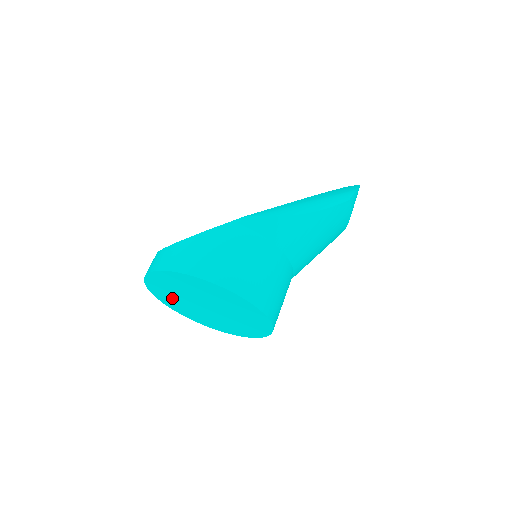
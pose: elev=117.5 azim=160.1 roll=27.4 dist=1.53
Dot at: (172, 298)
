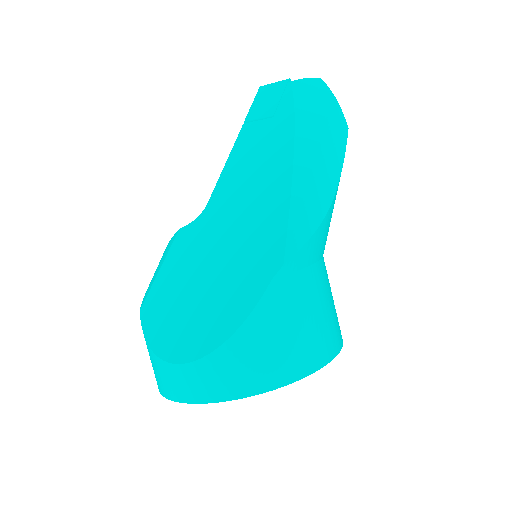
Dot at: occluded
